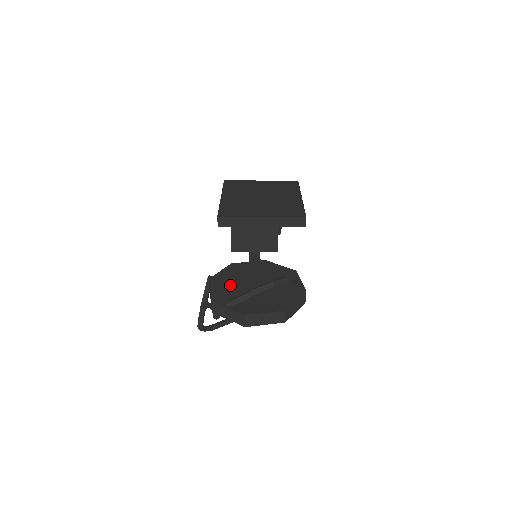
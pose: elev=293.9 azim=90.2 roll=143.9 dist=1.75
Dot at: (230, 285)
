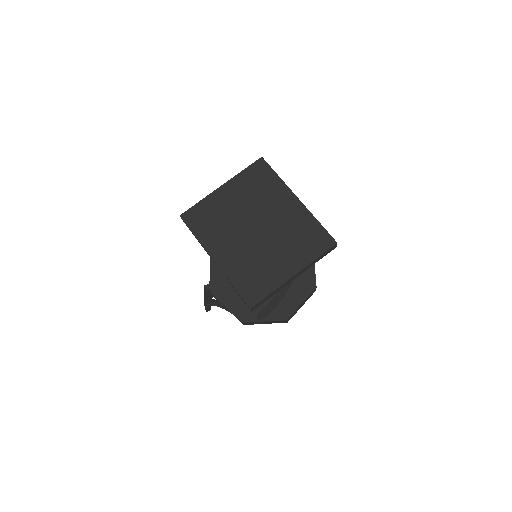
Dot at: occluded
